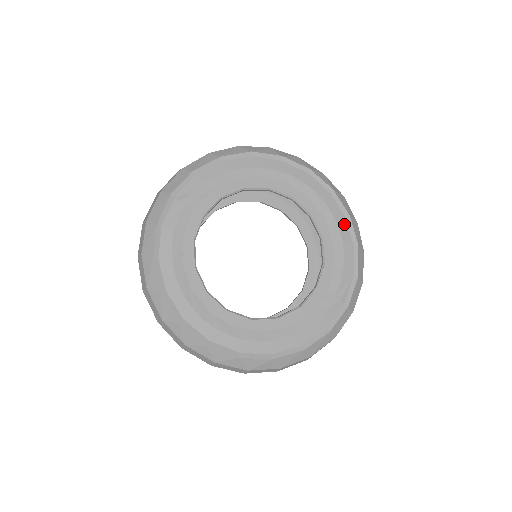
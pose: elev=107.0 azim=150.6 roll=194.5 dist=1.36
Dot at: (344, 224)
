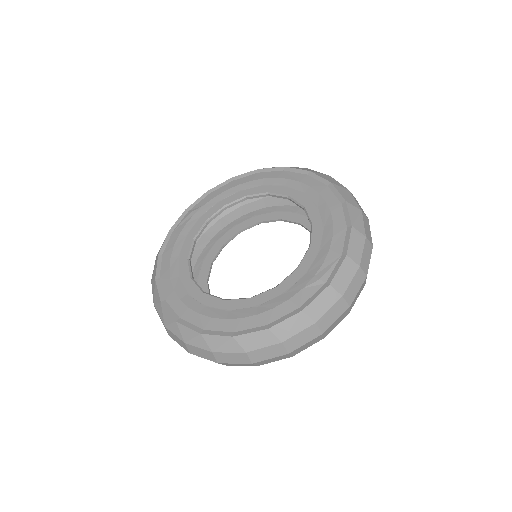
Dot at: (338, 209)
